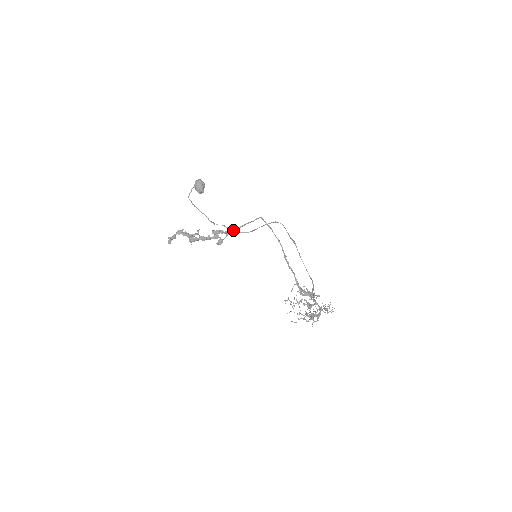
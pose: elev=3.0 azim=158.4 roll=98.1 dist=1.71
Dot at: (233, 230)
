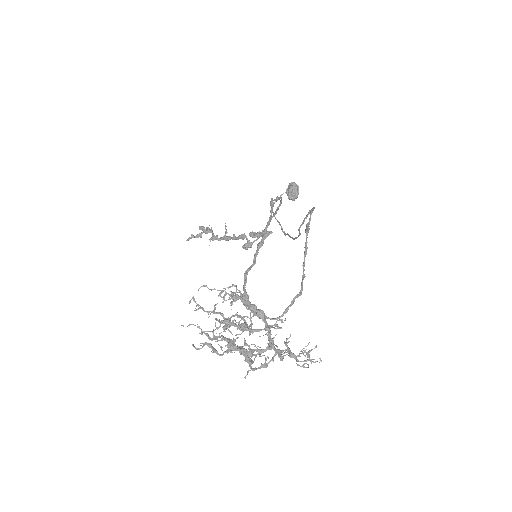
Dot at: occluded
